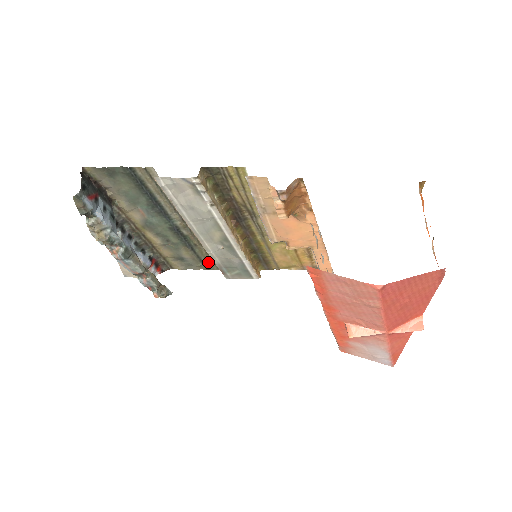
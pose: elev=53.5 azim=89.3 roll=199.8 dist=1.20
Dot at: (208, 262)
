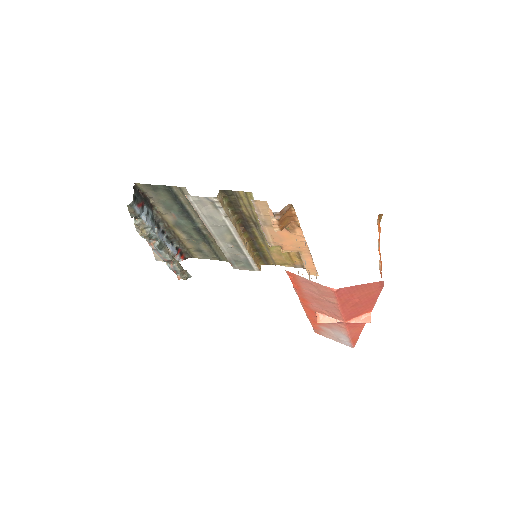
Dot at: (221, 255)
